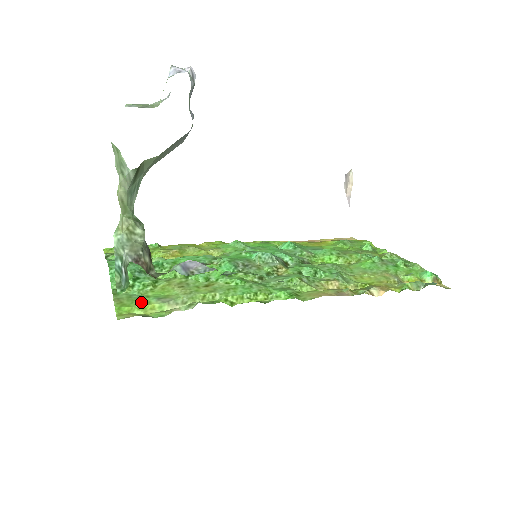
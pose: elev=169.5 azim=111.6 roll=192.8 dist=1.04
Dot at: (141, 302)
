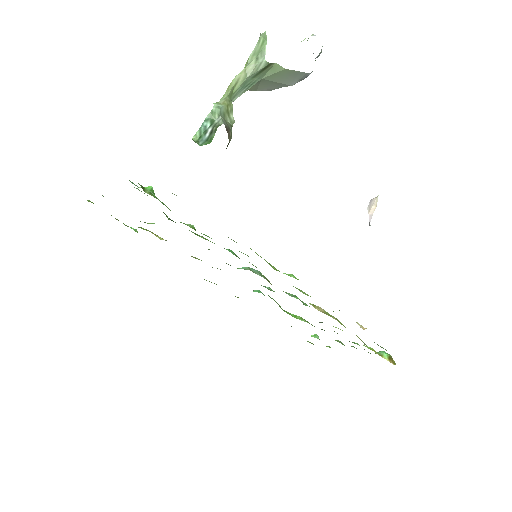
Dot at: occluded
